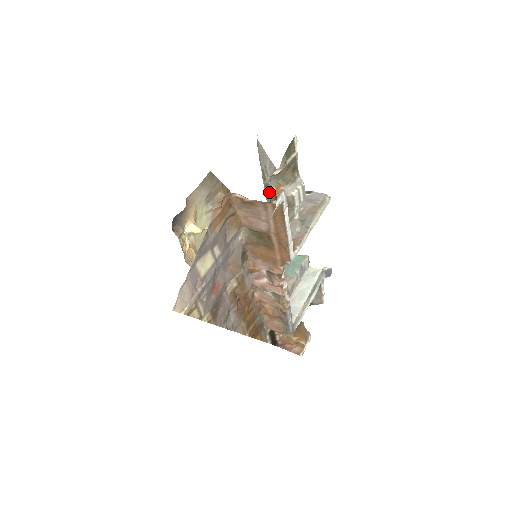
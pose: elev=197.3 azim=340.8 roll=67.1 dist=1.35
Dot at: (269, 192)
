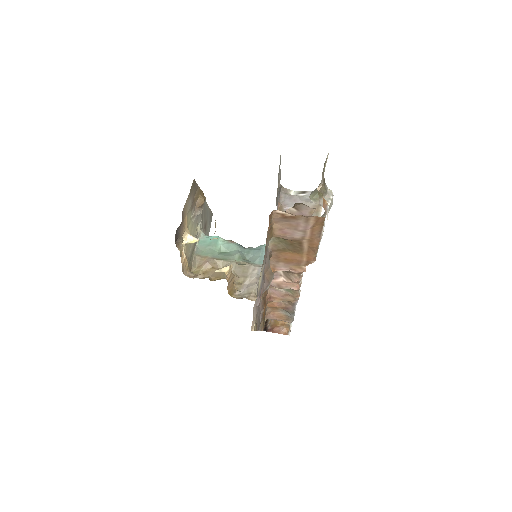
Dot at: (277, 198)
